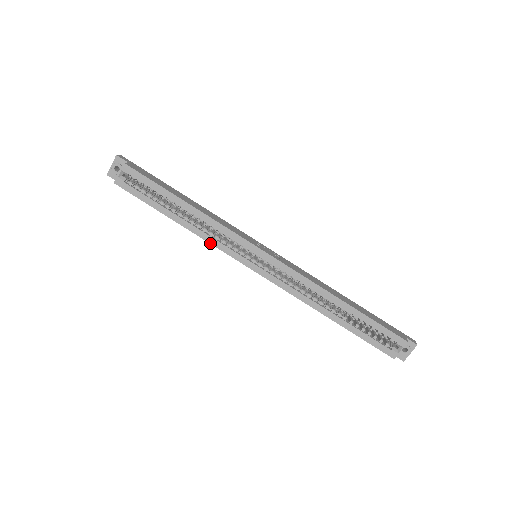
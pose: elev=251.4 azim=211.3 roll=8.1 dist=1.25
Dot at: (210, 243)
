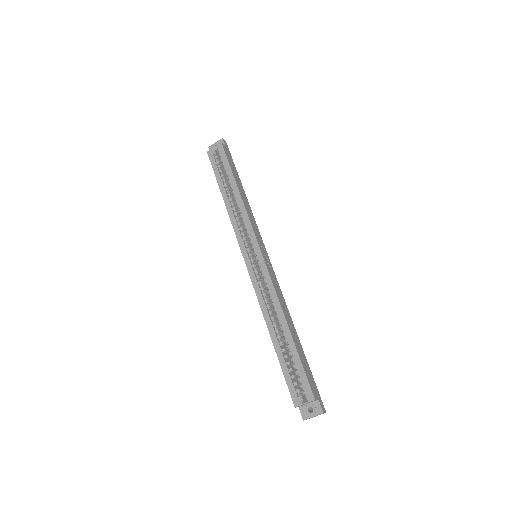
Dot at: (232, 224)
